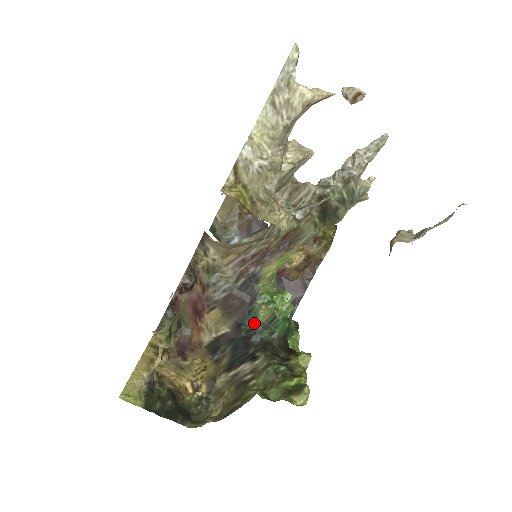
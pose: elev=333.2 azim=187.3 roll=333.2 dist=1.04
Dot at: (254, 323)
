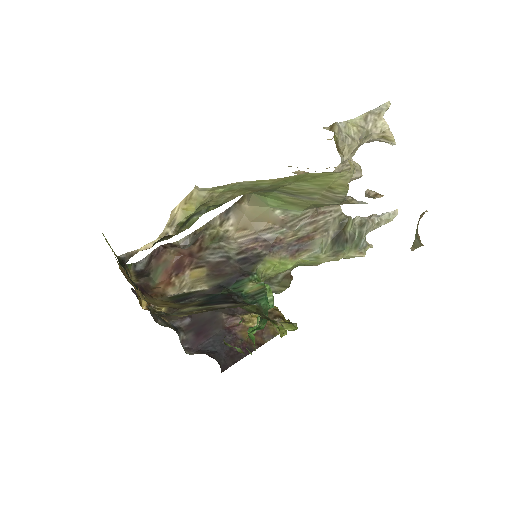
Dot at: (238, 290)
